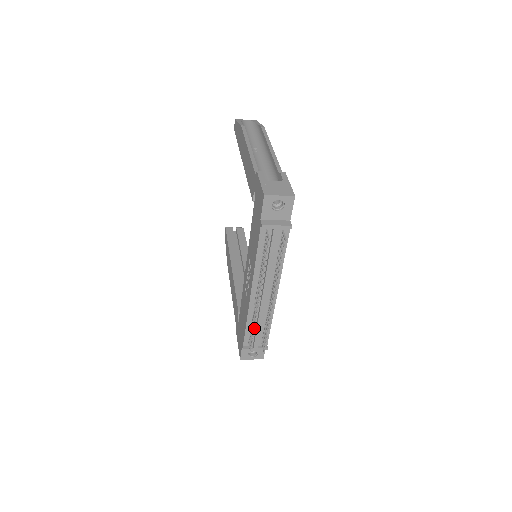
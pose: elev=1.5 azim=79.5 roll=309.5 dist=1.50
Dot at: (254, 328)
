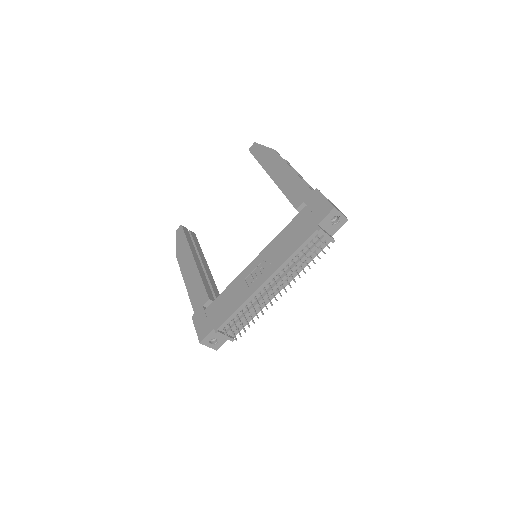
Dot at: occluded
